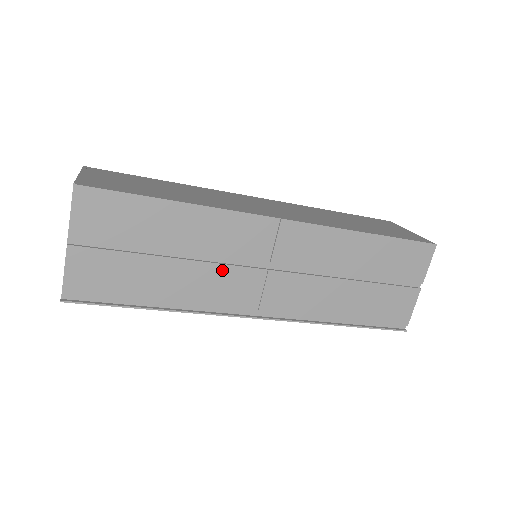
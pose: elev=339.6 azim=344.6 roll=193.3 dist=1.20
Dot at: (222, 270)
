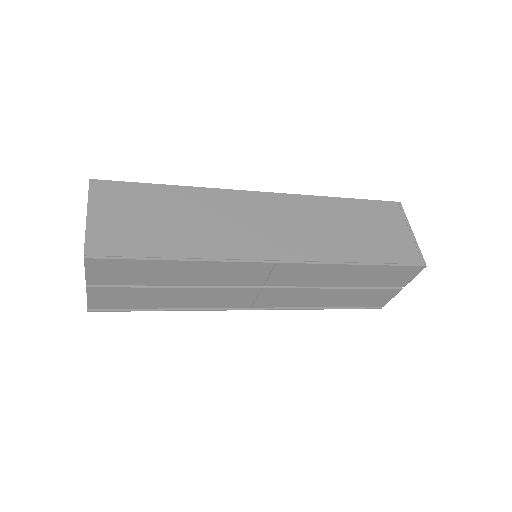
Dot at: (221, 291)
